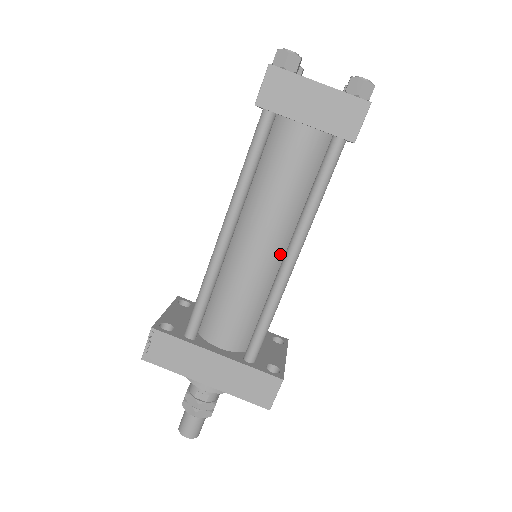
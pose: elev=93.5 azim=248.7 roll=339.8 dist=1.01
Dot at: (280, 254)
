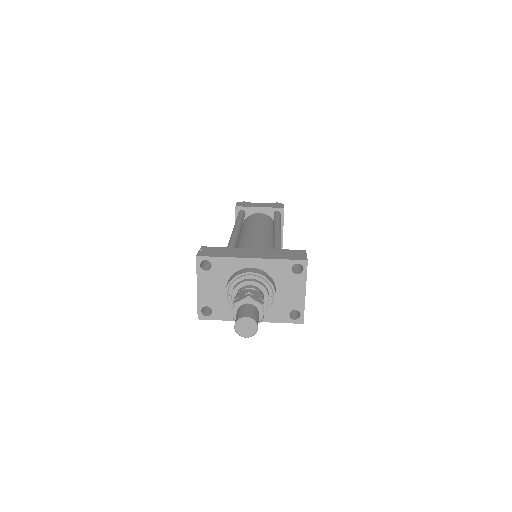
Dot at: (270, 238)
